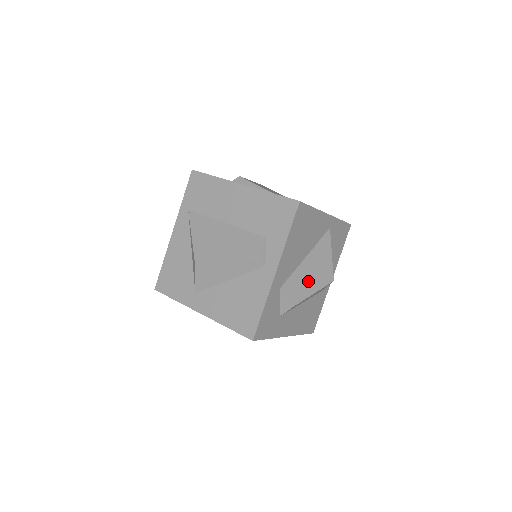
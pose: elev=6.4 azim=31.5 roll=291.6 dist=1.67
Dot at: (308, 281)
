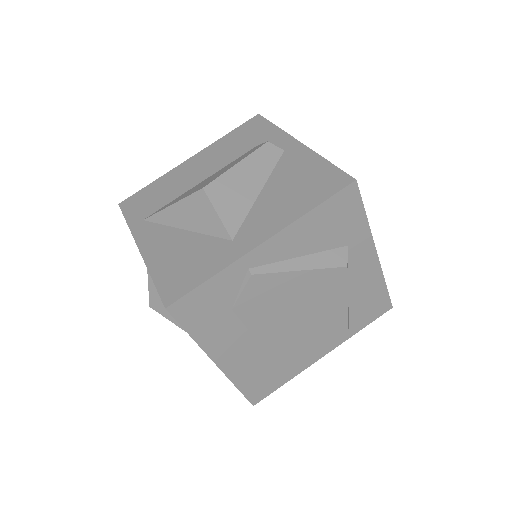
Dot at: occluded
